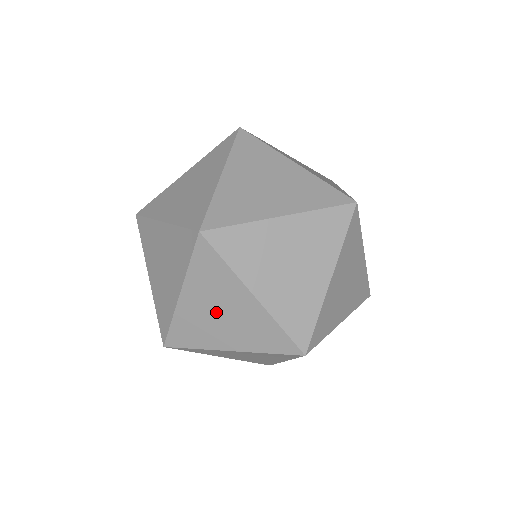
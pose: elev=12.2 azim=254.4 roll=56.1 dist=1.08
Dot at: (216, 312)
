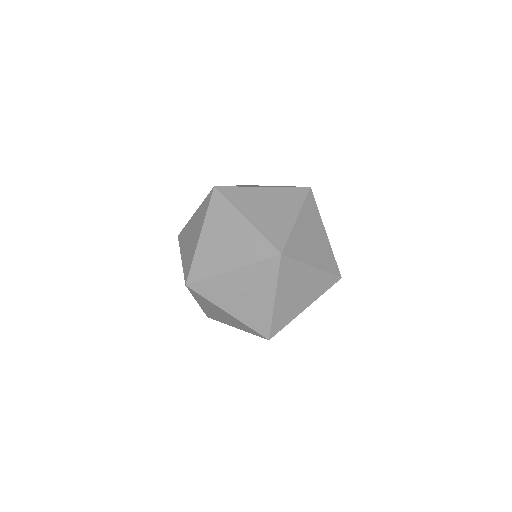
Dot at: (222, 240)
